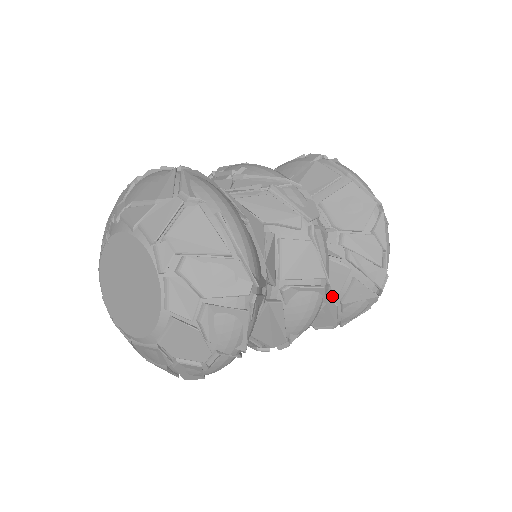
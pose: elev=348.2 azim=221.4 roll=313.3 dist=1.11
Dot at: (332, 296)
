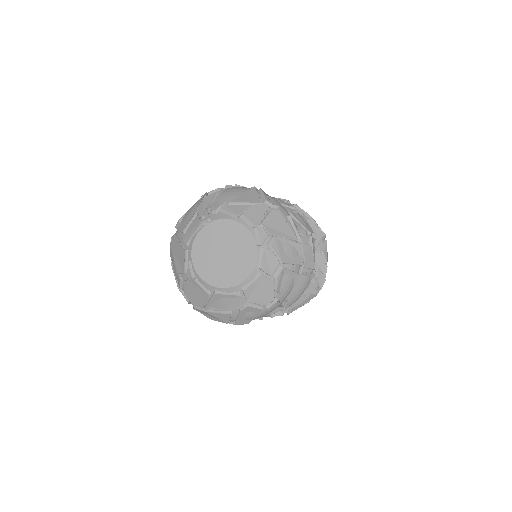
Dot at: occluded
